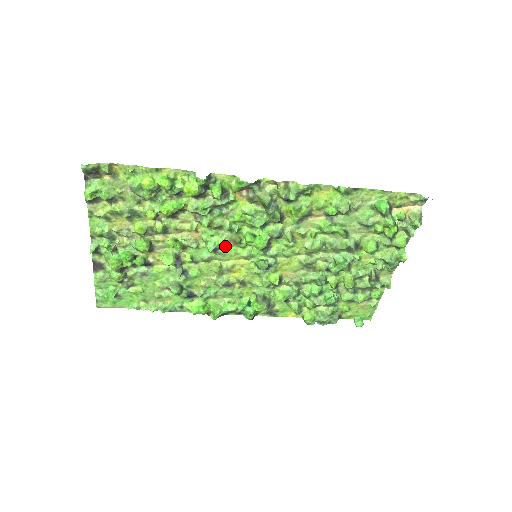
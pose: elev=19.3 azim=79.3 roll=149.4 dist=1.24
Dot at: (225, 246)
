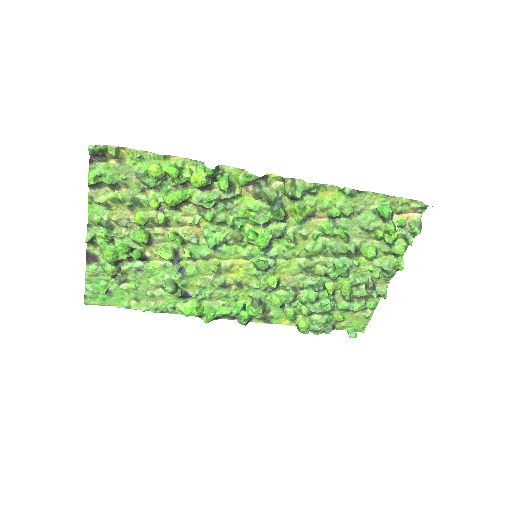
Dot at: (225, 244)
